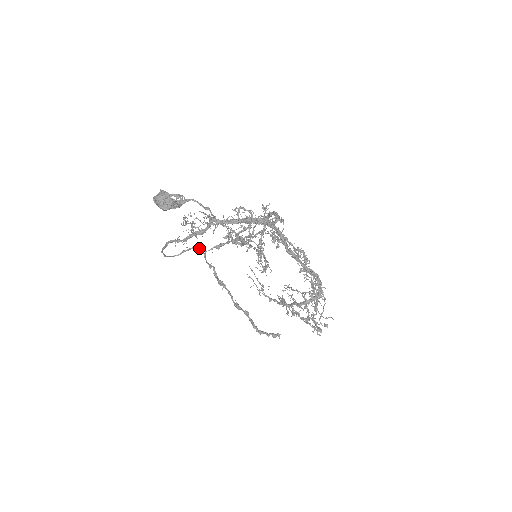
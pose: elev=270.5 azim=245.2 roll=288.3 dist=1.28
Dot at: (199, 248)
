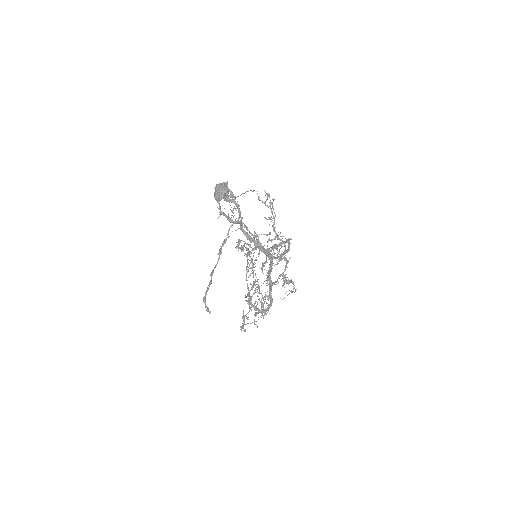
Dot at: (240, 212)
